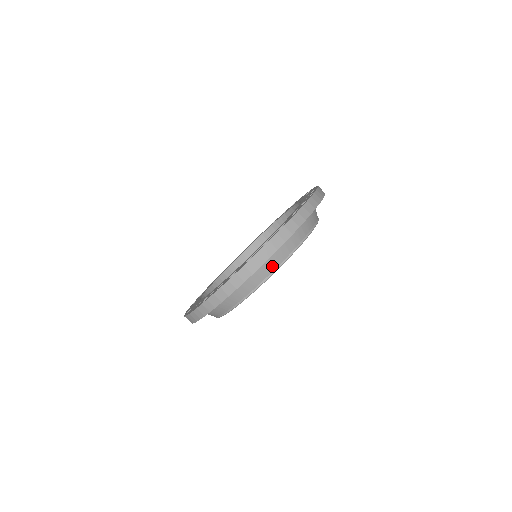
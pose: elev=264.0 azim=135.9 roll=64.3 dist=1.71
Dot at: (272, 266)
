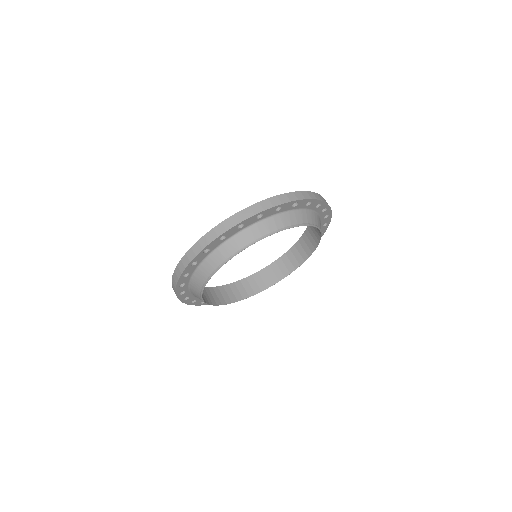
Dot at: (273, 227)
